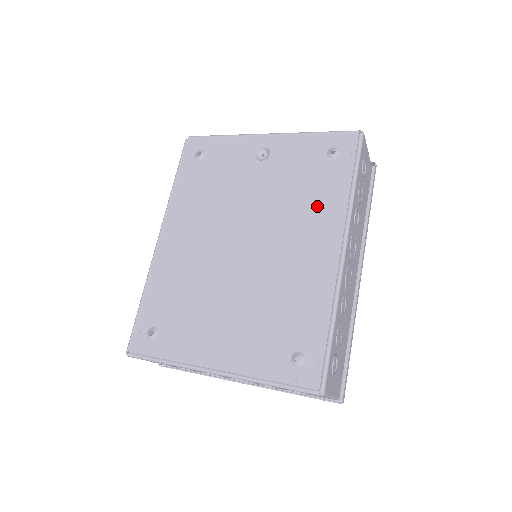
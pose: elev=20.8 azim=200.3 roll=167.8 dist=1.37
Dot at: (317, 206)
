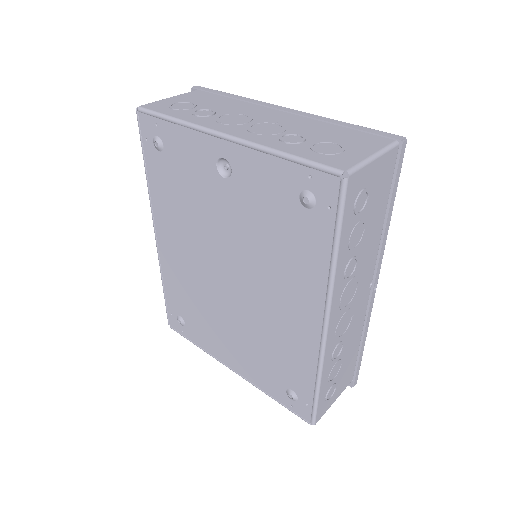
Dot at: (294, 266)
